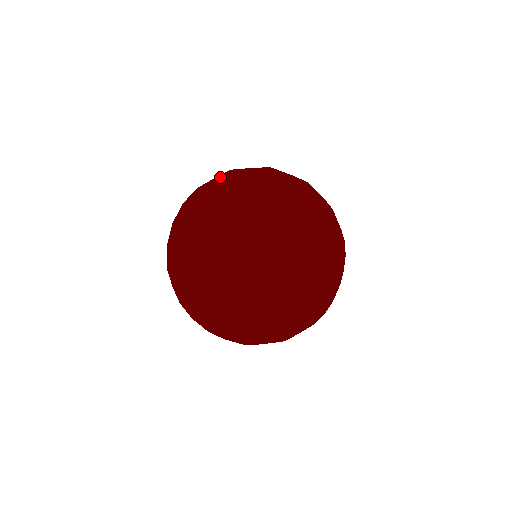
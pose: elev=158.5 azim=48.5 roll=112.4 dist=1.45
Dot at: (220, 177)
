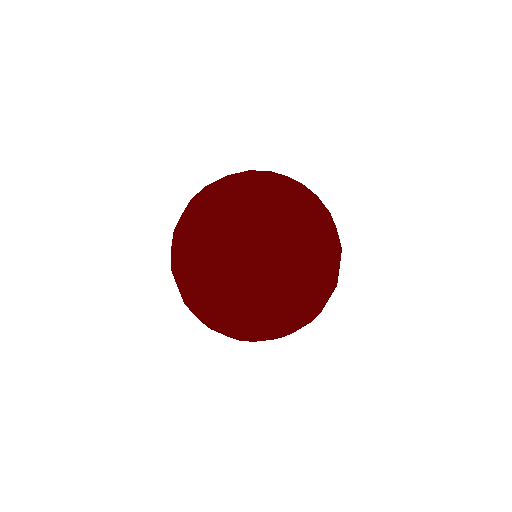
Dot at: (264, 181)
